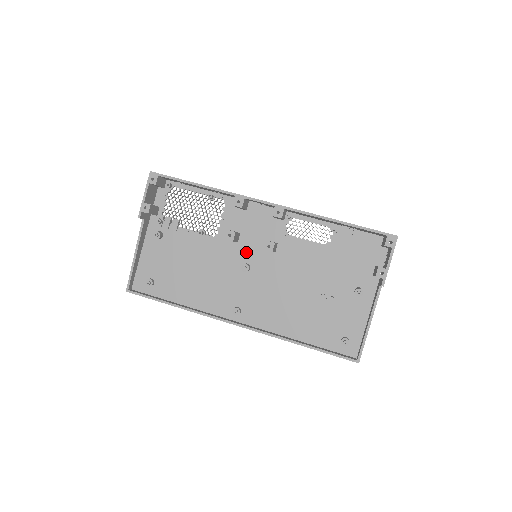
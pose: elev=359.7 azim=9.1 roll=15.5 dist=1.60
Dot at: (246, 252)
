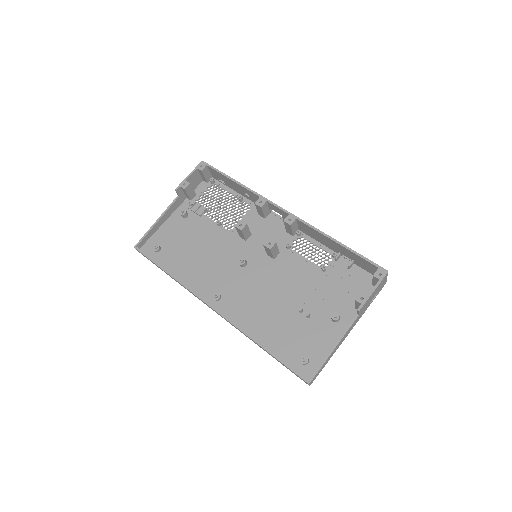
Dot at: (249, 251)
